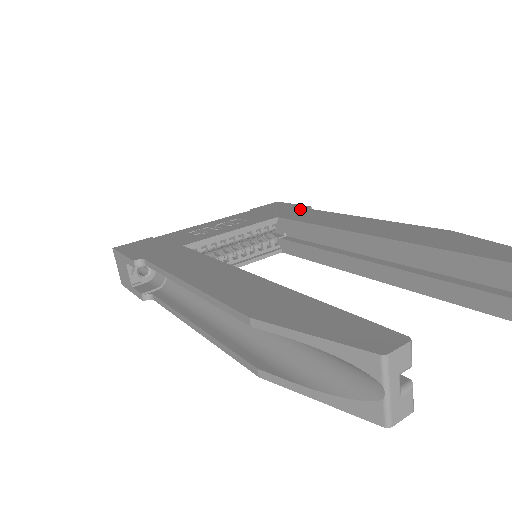
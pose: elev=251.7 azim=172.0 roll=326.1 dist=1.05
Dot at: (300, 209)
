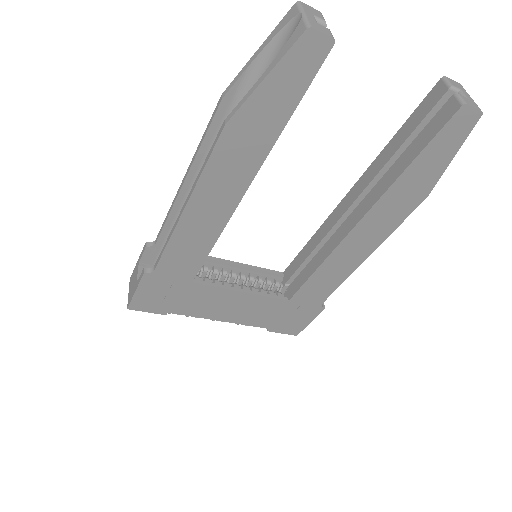
Dot at: occluded
